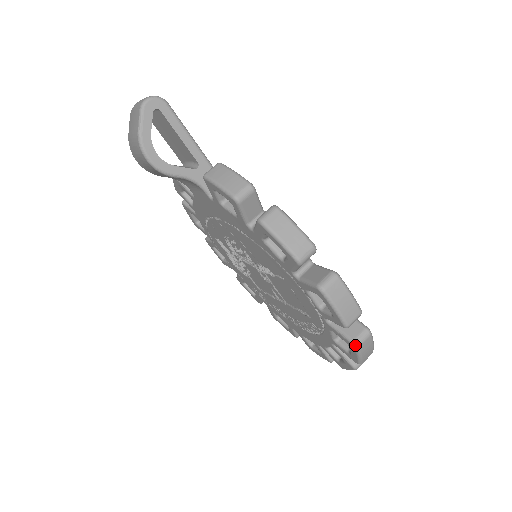
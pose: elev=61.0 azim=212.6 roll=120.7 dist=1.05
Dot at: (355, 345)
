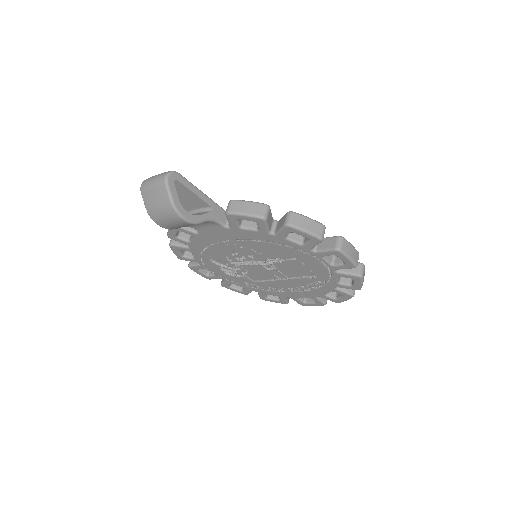
Dot at: (361, 276)
